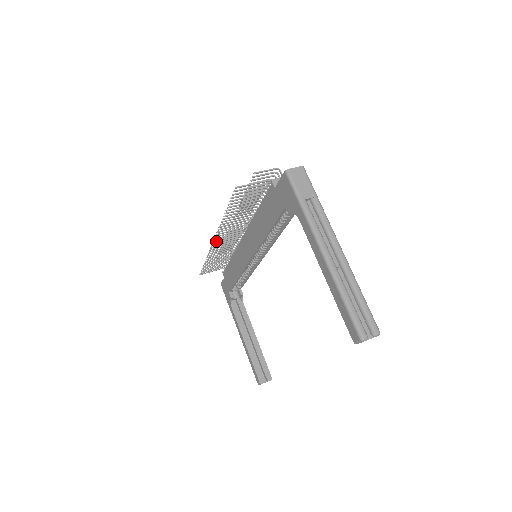
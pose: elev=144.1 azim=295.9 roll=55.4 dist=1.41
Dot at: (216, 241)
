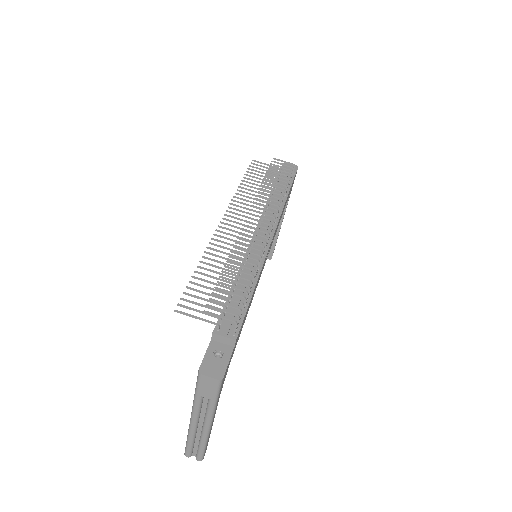
Dot at: (226, 219)
